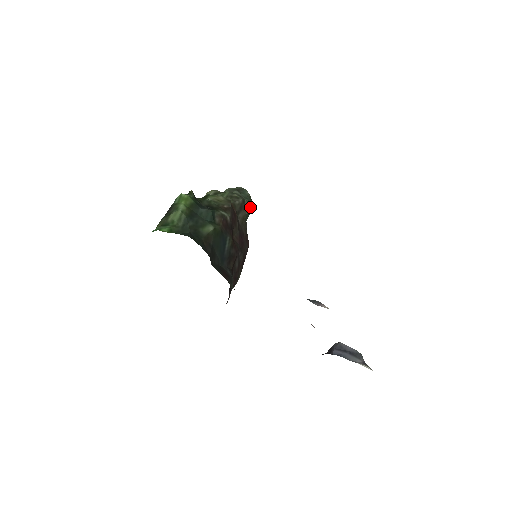
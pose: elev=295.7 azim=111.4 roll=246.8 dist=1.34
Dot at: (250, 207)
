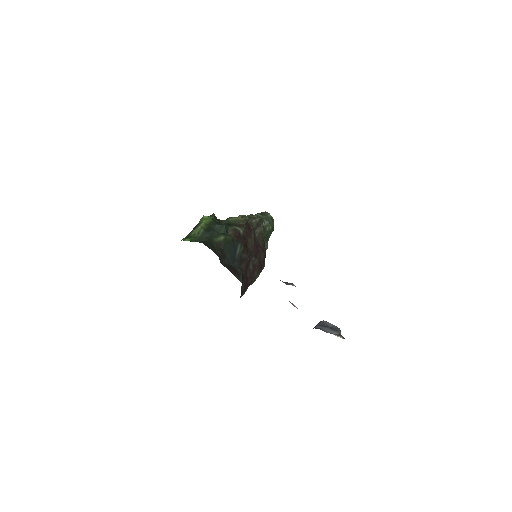
Dot at: (270, 225)
